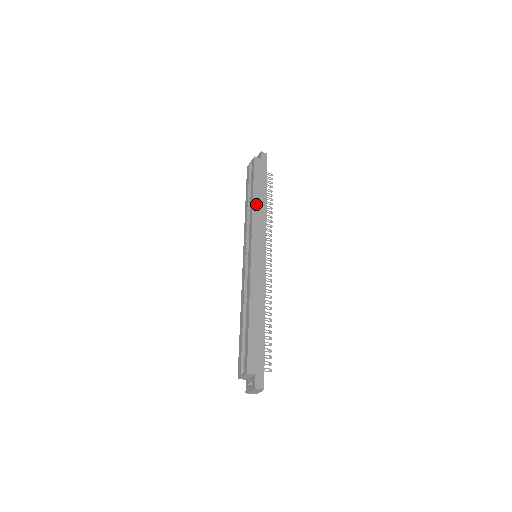
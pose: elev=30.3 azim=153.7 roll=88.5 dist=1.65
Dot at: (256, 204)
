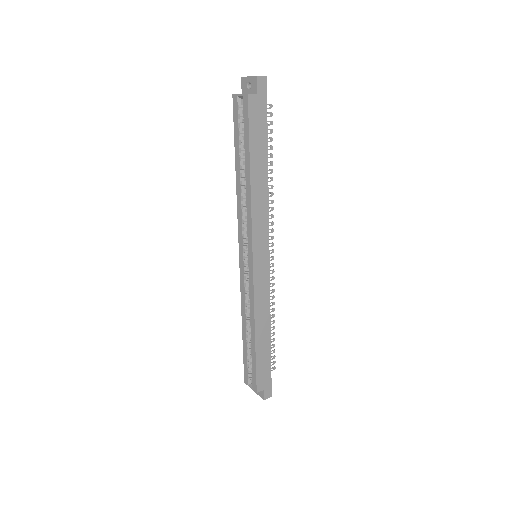
Dot at: (255, 189)
